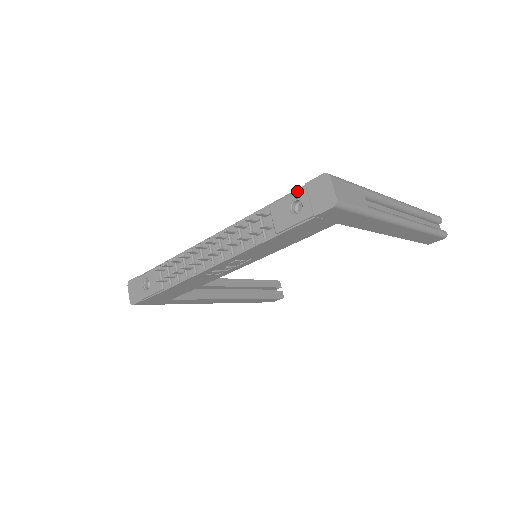
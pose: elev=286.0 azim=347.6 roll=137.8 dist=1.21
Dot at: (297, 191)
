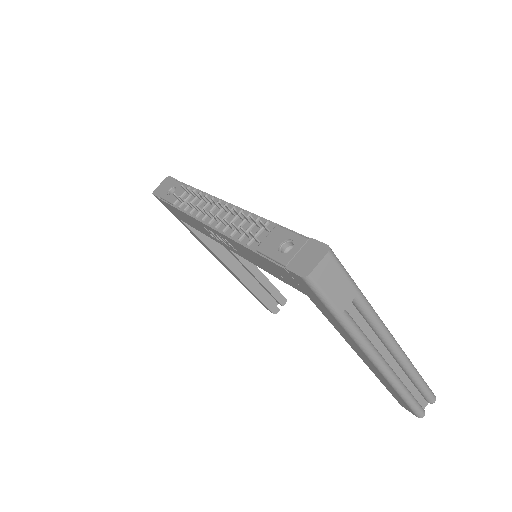
Dot at: (300, 236)
